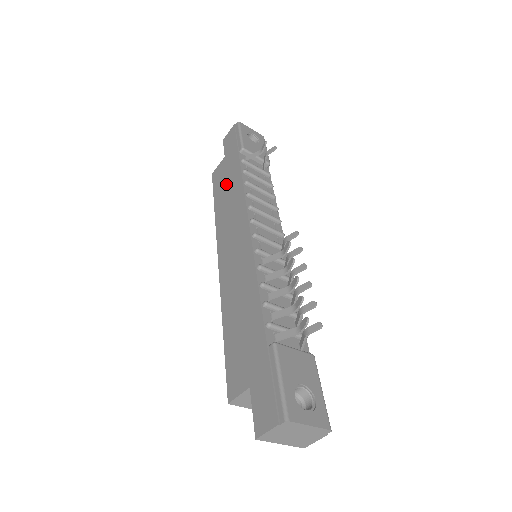
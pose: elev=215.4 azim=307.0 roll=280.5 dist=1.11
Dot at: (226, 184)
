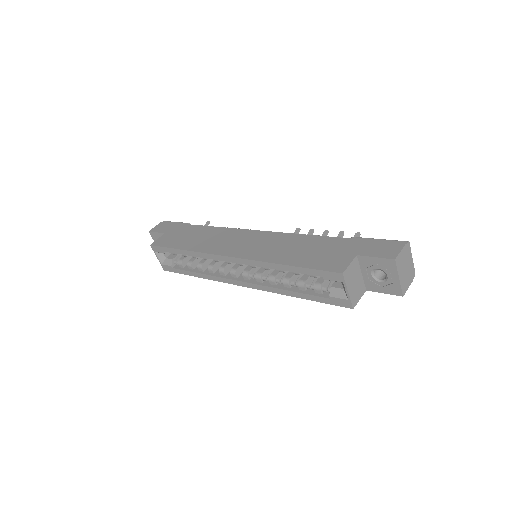
Dot at: (187, 236)
